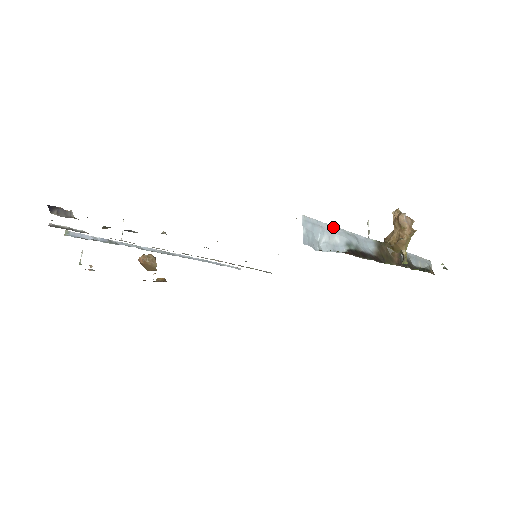
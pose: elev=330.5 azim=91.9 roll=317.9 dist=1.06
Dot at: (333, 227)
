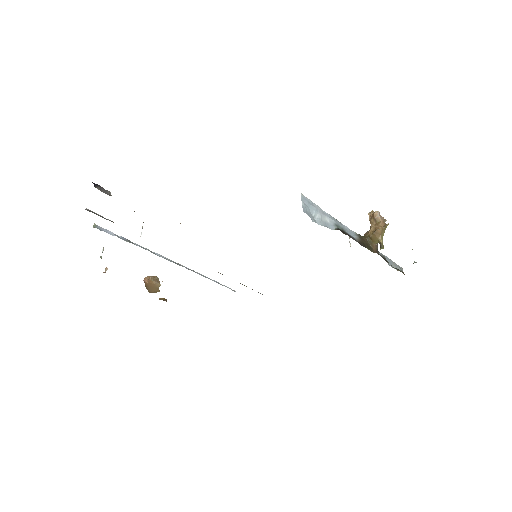
Dot at: (324, 211)
